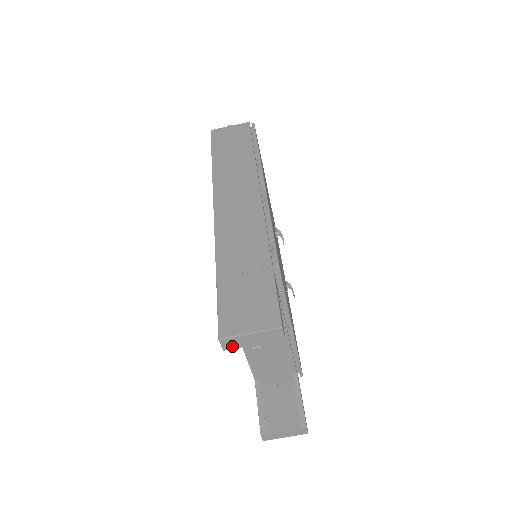
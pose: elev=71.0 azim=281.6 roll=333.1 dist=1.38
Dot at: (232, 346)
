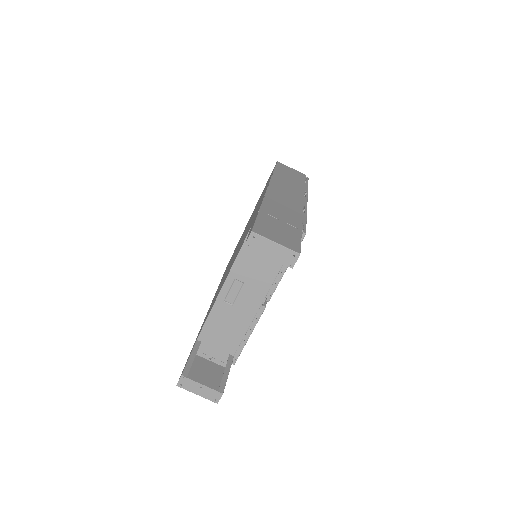
Dot at: (254, 246)
